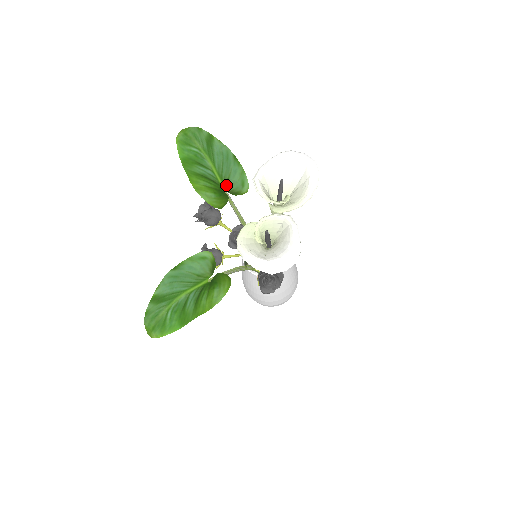
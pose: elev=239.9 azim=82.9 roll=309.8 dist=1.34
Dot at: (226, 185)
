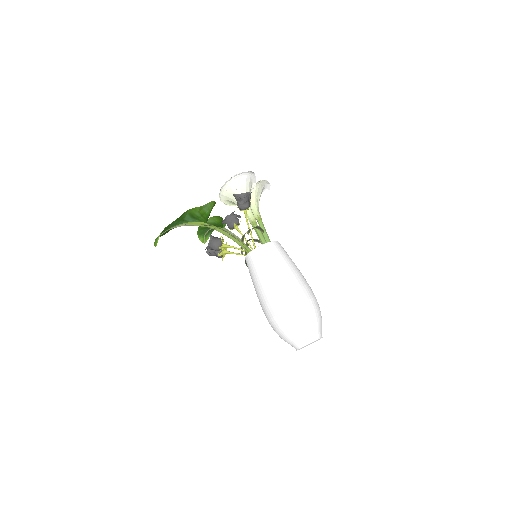
Dot at: (224, 226)
